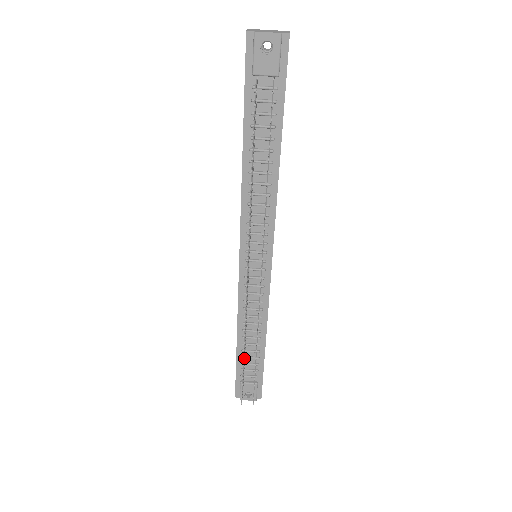
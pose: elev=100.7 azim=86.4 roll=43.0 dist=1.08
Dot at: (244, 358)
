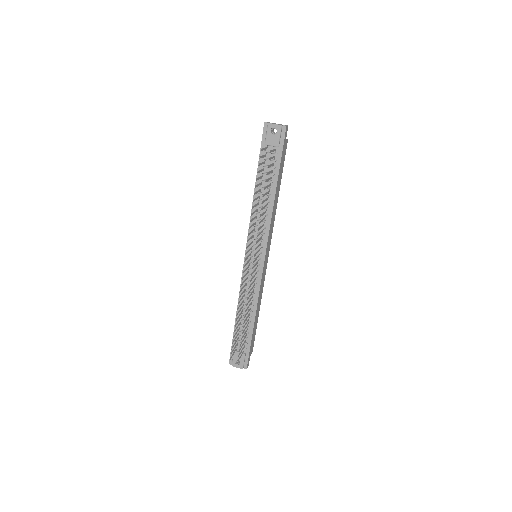
Dot at: (237, 326)
